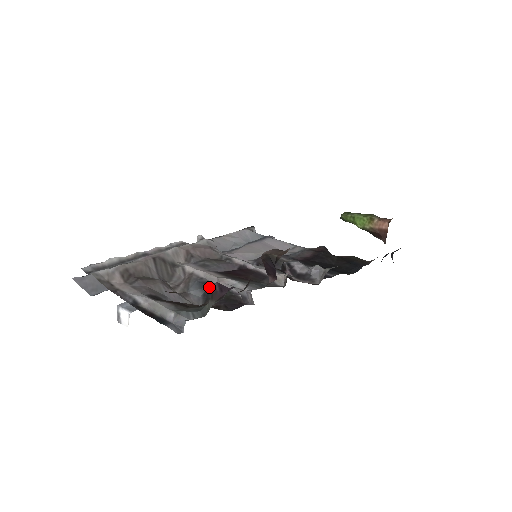
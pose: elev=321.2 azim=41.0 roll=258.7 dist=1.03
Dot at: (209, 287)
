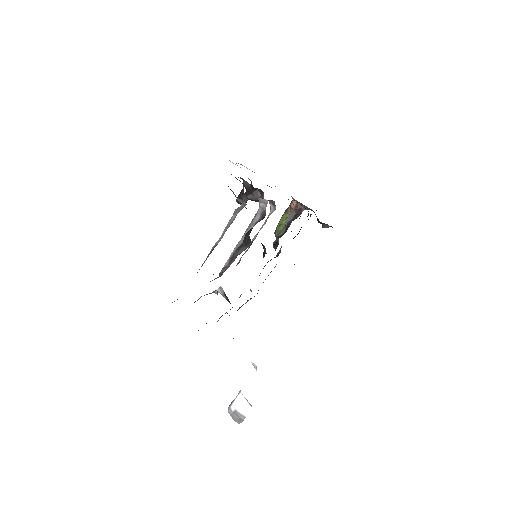
Dot at: (244, 242)
